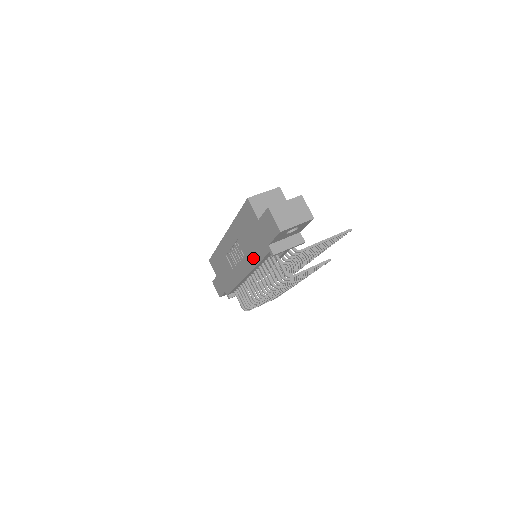
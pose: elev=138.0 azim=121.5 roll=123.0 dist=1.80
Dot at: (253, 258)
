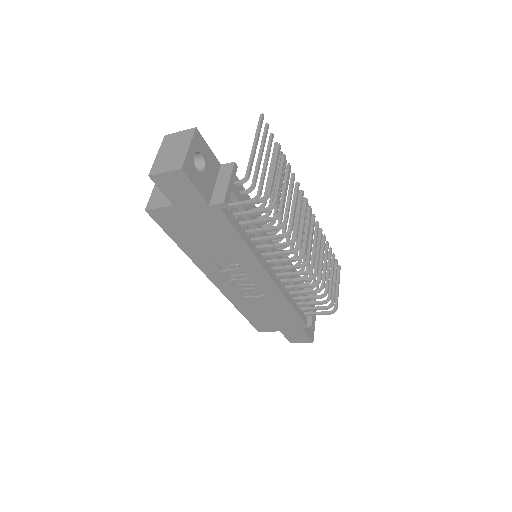
Dot at: (237, 247)
